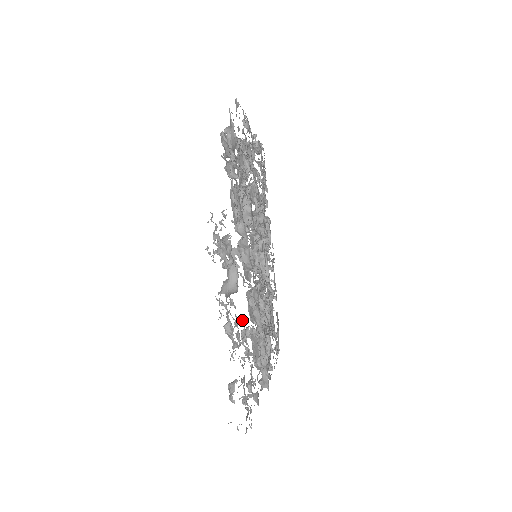
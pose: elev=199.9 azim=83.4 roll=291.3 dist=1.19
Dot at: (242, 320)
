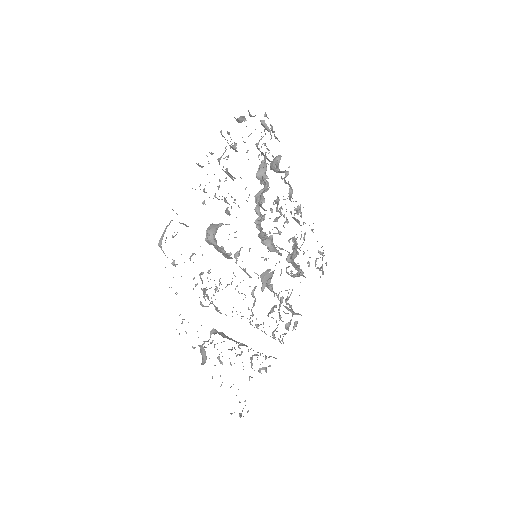
Dot at: (232, 348)
